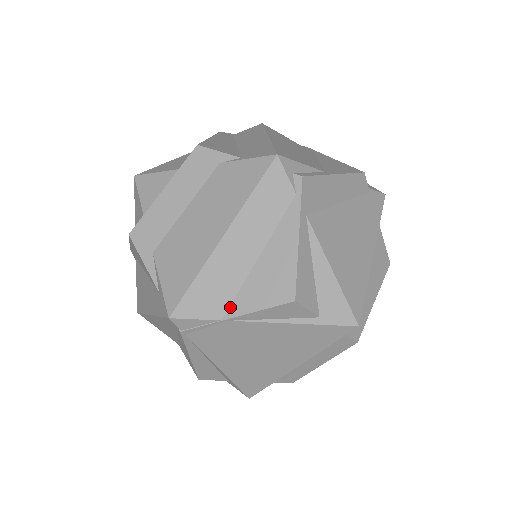
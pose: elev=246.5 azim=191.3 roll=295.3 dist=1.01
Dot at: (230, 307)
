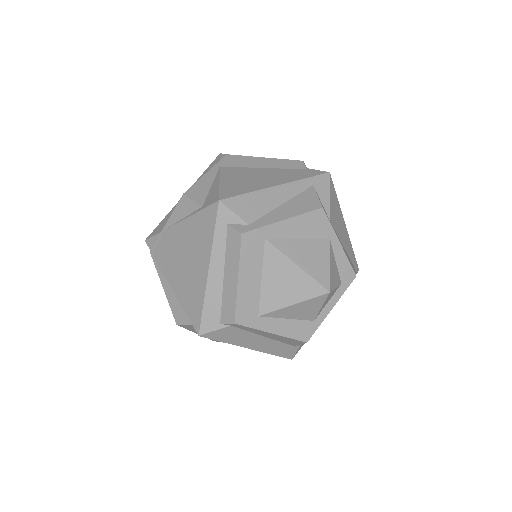
Dot at: occluded
